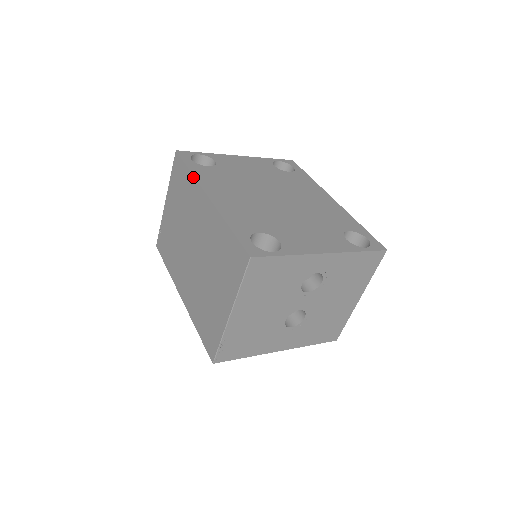
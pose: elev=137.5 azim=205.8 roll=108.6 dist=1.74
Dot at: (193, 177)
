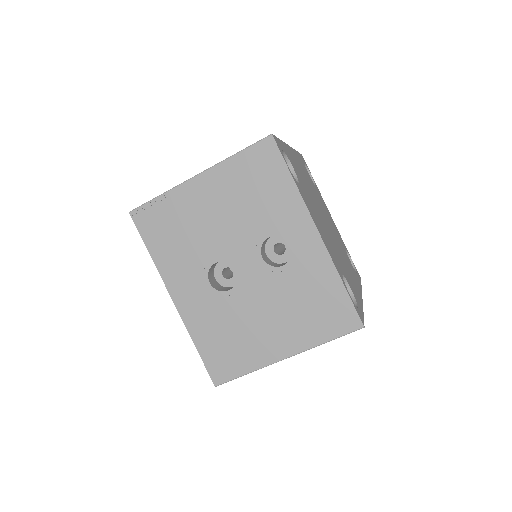
Dot at: occluded
